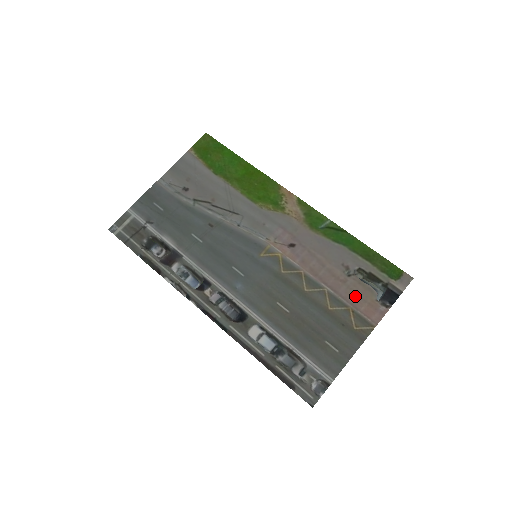
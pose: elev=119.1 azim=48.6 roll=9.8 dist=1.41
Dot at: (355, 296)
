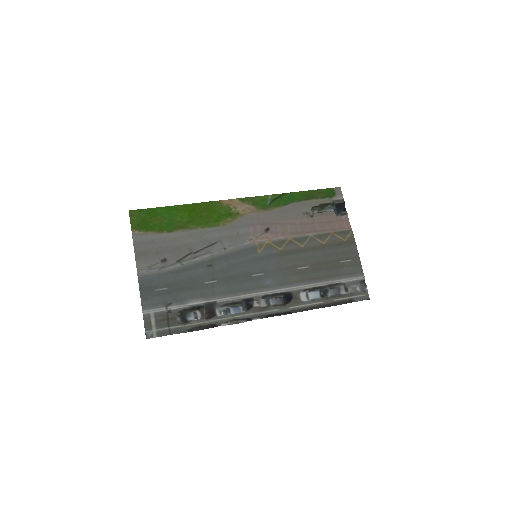
Dot at: (327, 224)
